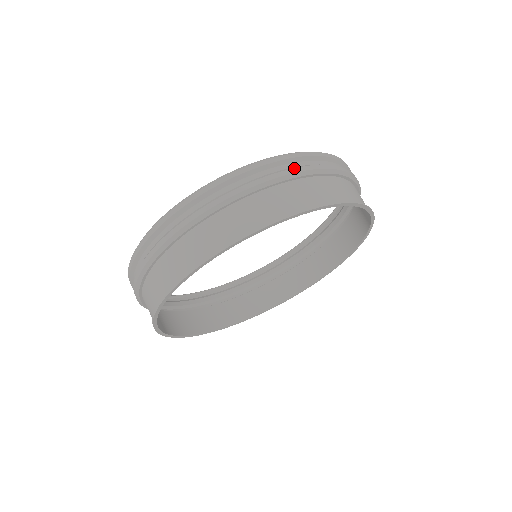
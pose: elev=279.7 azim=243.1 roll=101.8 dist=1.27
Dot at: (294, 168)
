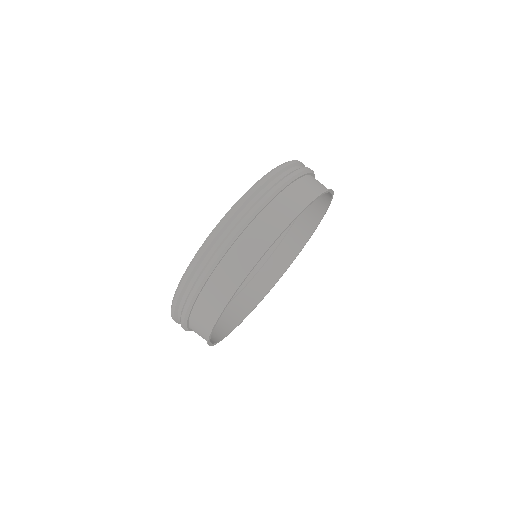
Dot at: (216, 253)
